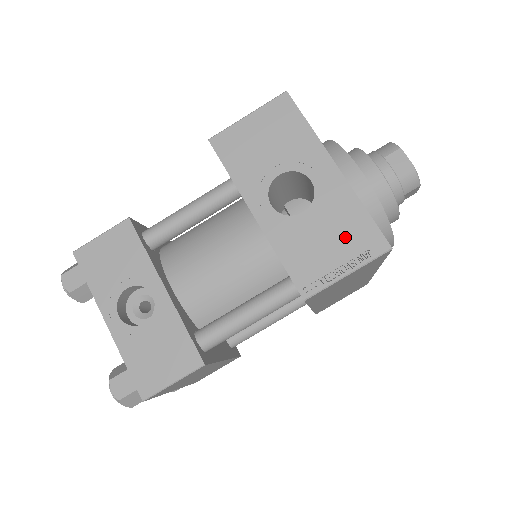
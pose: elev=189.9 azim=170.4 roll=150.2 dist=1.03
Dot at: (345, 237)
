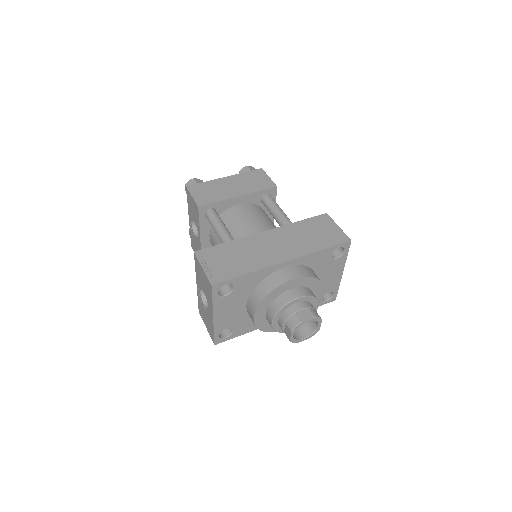
Dot at: (209, 325)
